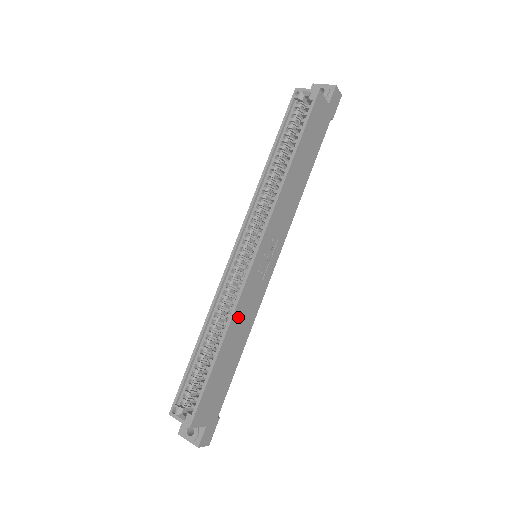
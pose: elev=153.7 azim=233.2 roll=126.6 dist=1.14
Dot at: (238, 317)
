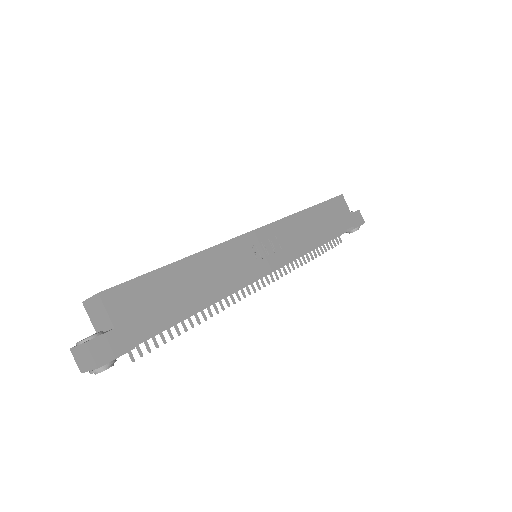
Dot at: (215, 258)
